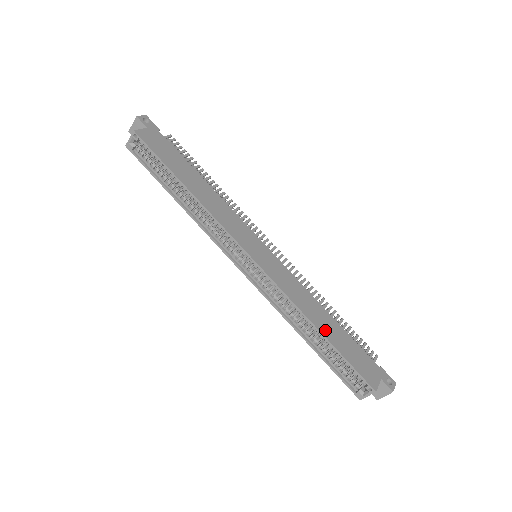
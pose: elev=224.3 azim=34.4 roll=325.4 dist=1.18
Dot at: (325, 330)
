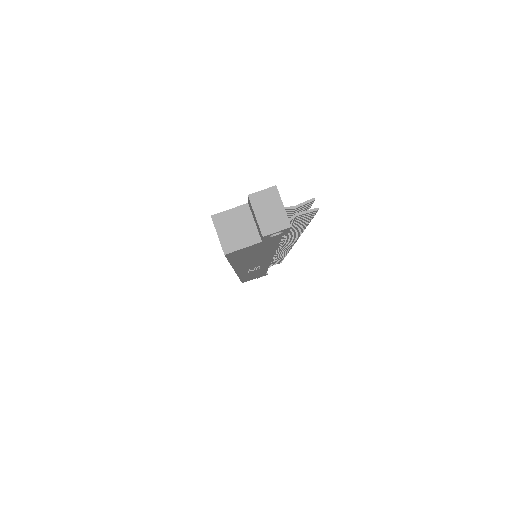
Dot at: occluded
